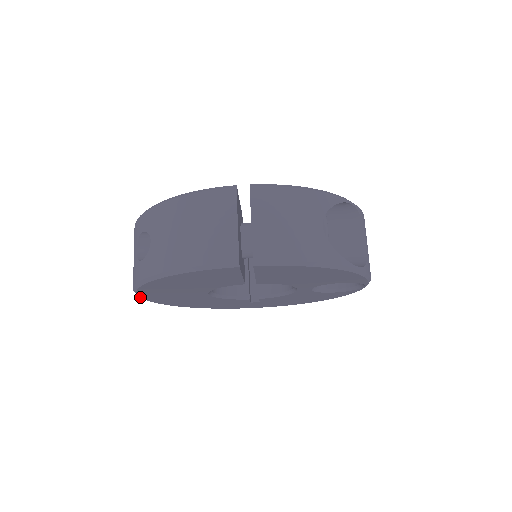
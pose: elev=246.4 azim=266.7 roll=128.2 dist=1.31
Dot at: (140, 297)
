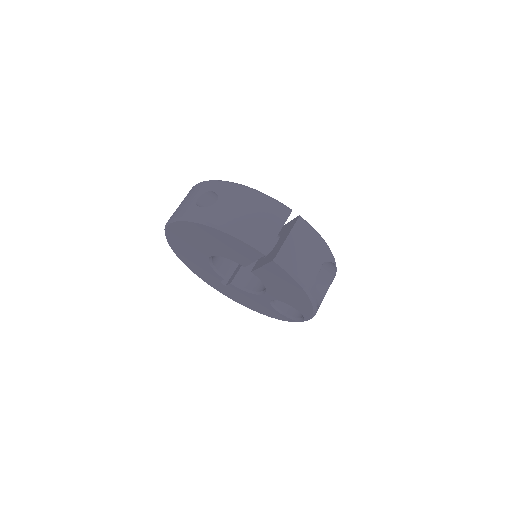
Dot at: (167, 226)
